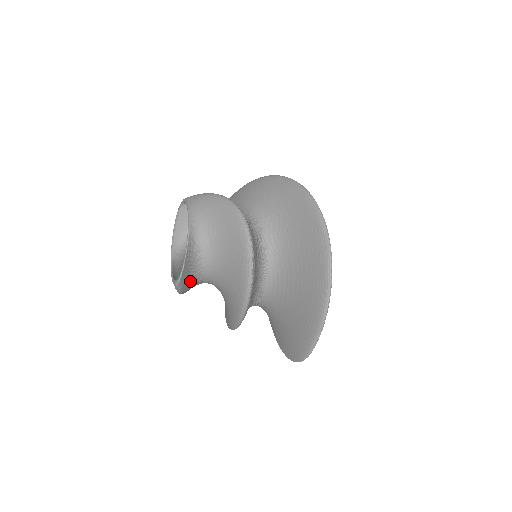
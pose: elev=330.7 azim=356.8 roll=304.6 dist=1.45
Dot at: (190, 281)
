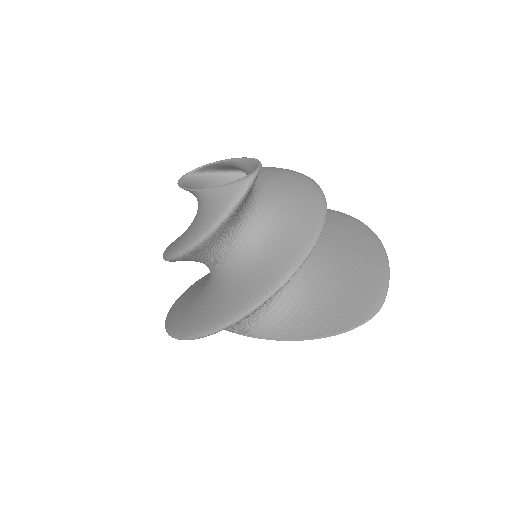
Dot at: (246, 198)
